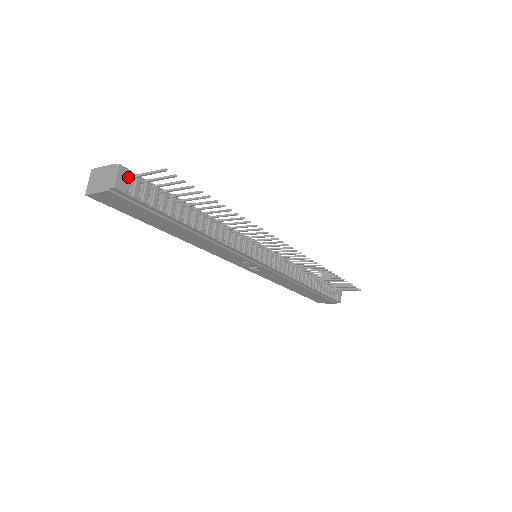
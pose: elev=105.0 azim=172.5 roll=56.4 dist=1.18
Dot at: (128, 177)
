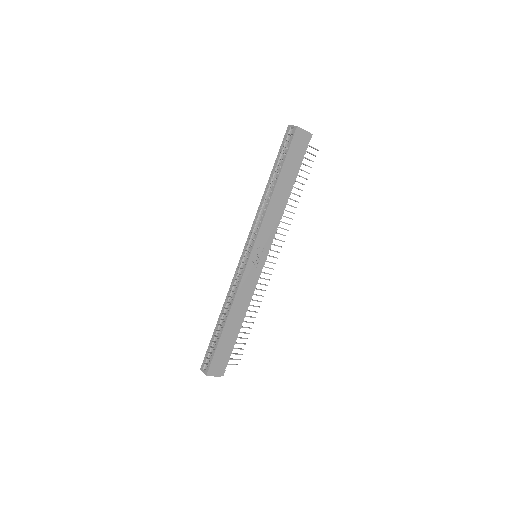
Dot at: occluded
